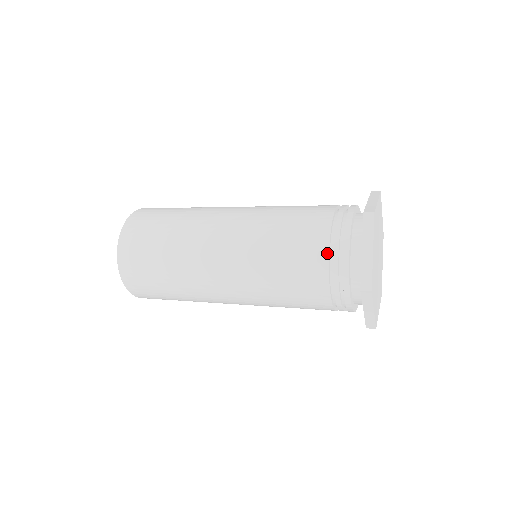
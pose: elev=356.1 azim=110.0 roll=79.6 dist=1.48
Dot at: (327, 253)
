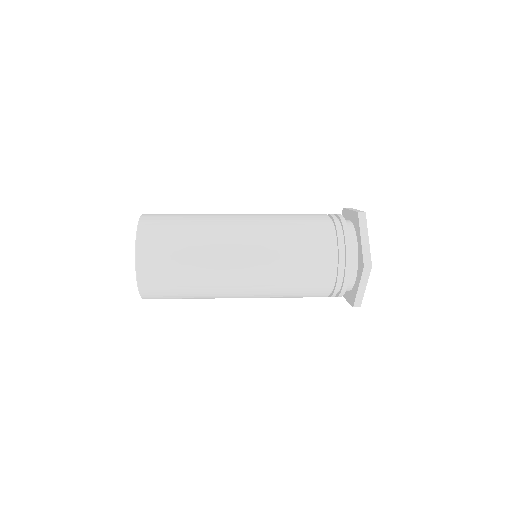
Dot at: (333, 242)
